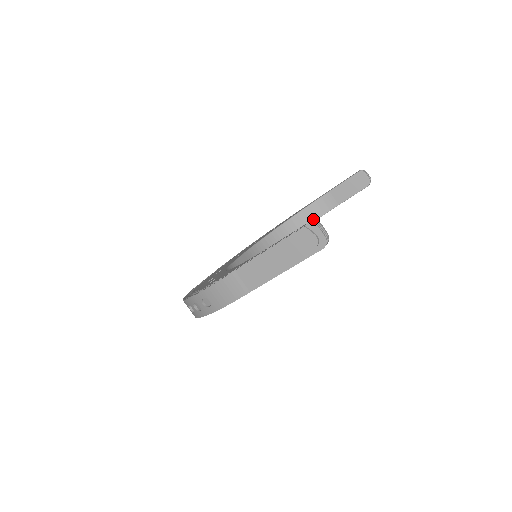
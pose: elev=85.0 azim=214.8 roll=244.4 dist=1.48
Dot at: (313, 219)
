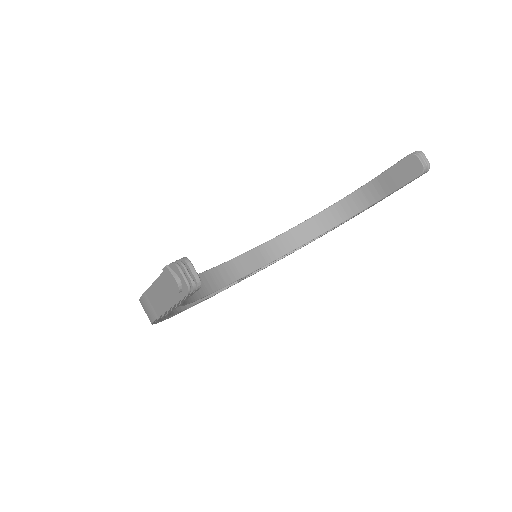
Dot at: (356, 211)
